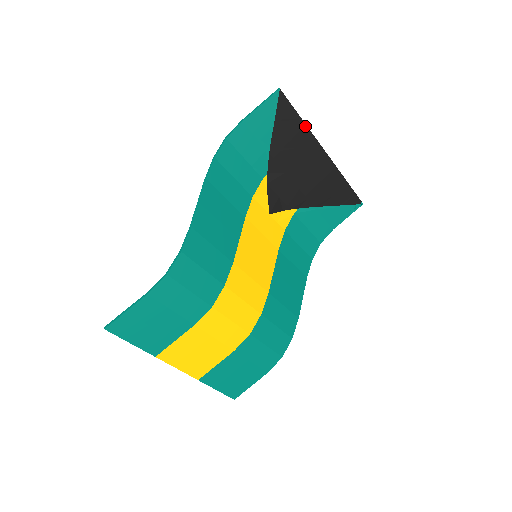
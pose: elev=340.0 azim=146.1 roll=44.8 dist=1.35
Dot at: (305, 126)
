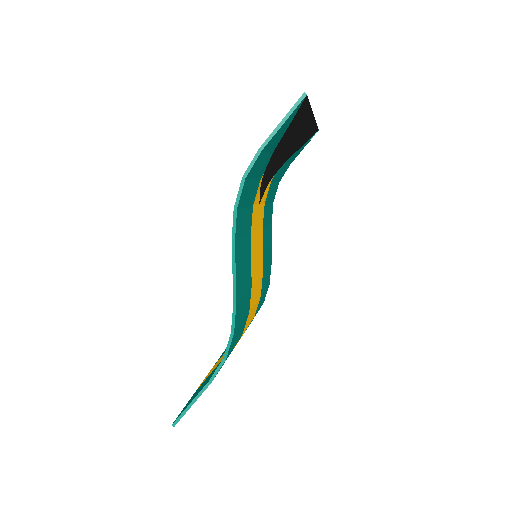
Dot at: (310, 109)
